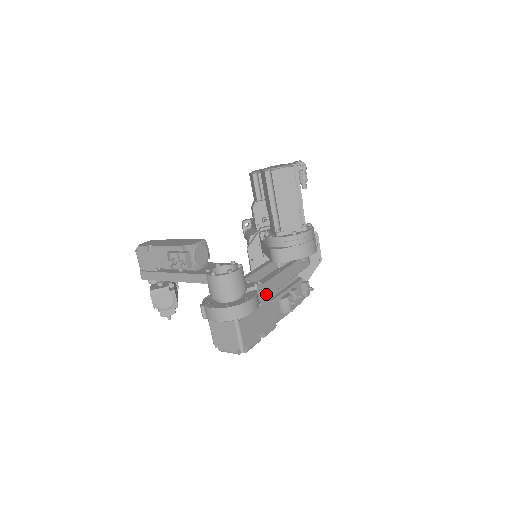
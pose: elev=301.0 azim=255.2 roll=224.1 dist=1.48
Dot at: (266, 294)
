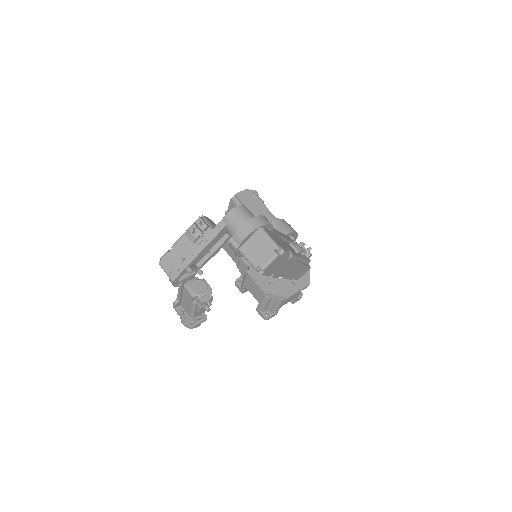
Dot at: (275, 233)
